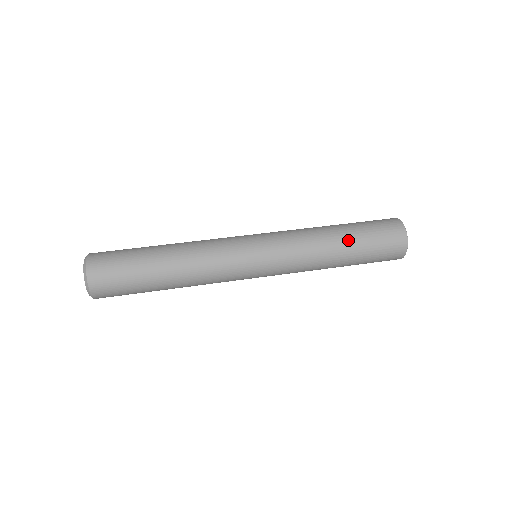
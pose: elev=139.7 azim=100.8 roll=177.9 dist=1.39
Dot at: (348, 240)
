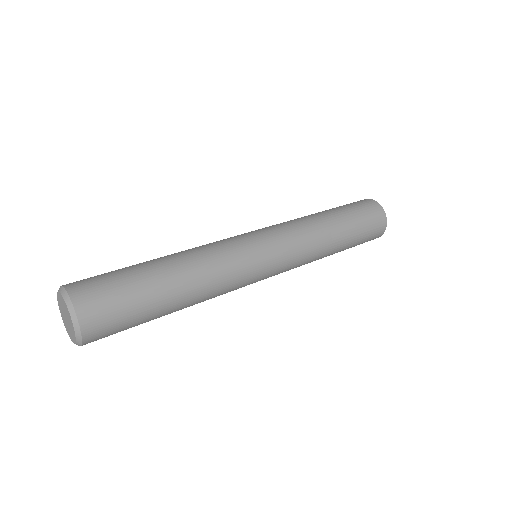
Dot at: (335, 214)
